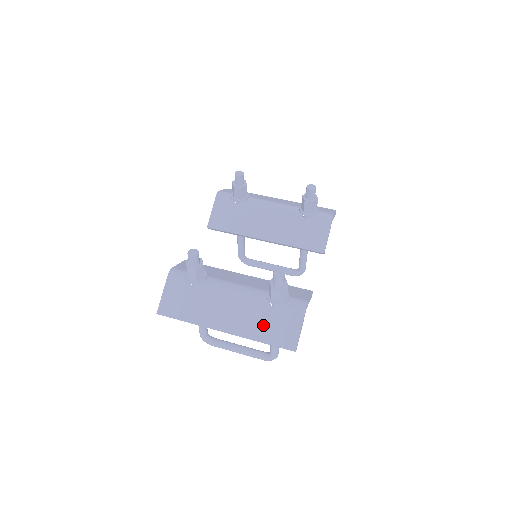
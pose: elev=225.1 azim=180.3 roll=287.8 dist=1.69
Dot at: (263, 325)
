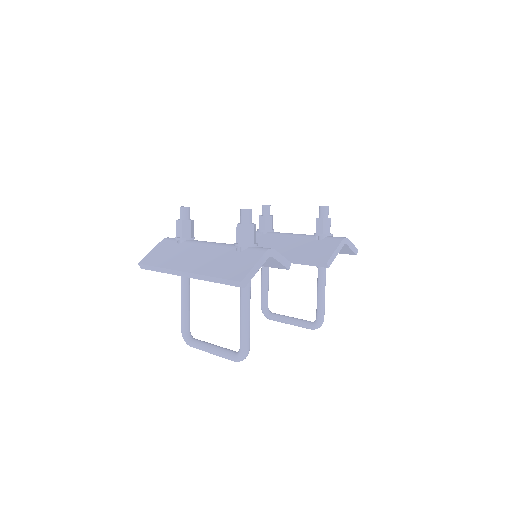
Dot at: (221, 264)
